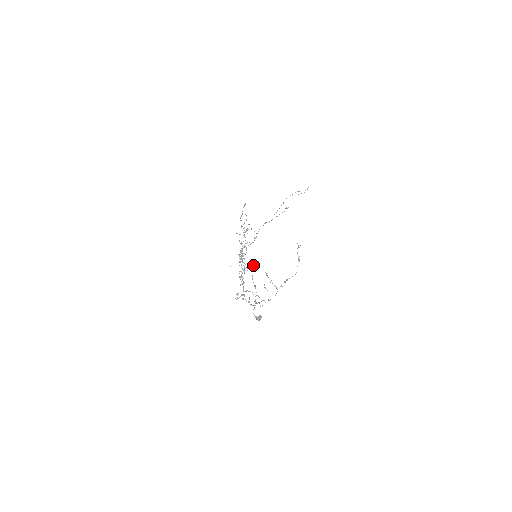
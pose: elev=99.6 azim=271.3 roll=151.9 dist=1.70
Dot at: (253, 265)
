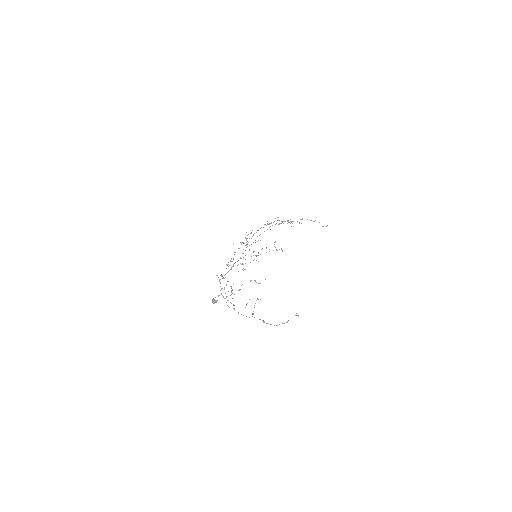
Dot at: (255, 280)
